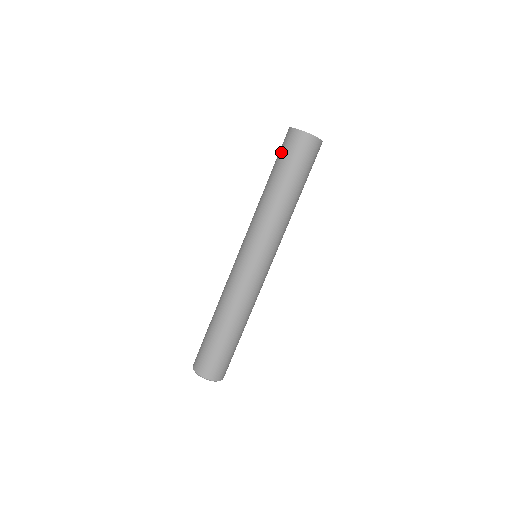
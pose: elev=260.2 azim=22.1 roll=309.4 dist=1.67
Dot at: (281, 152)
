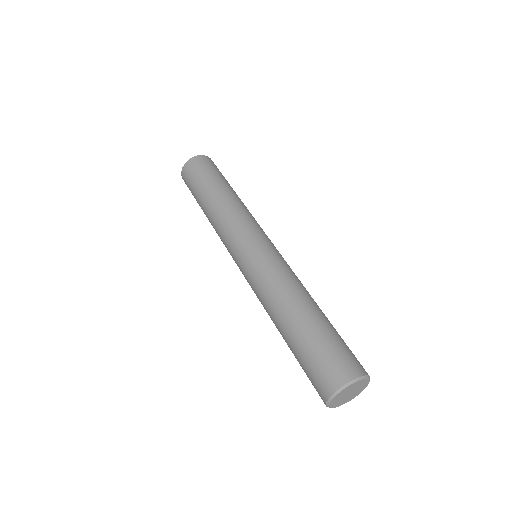
Dot at: (190, 184)
